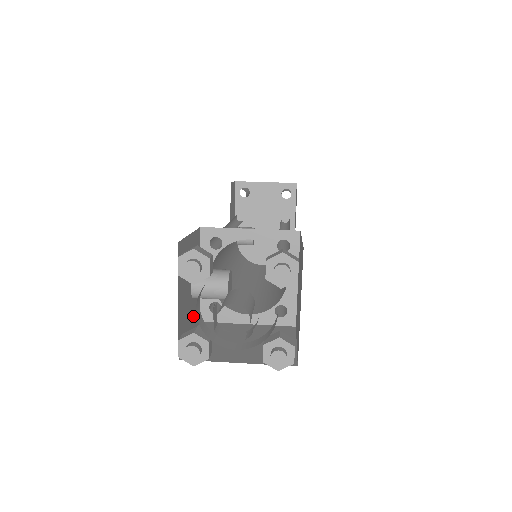
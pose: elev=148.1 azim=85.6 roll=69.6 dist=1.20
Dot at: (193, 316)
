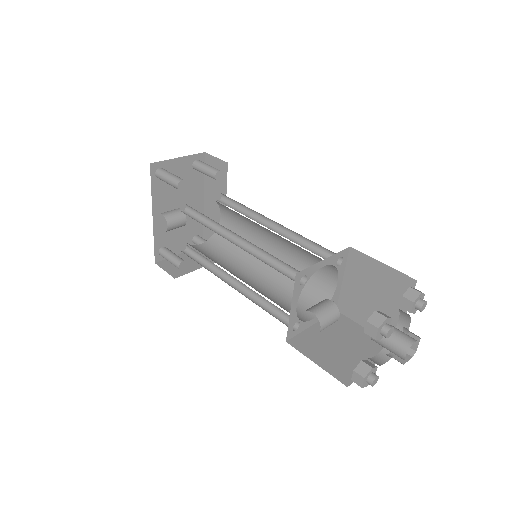
Dot at: occluded
